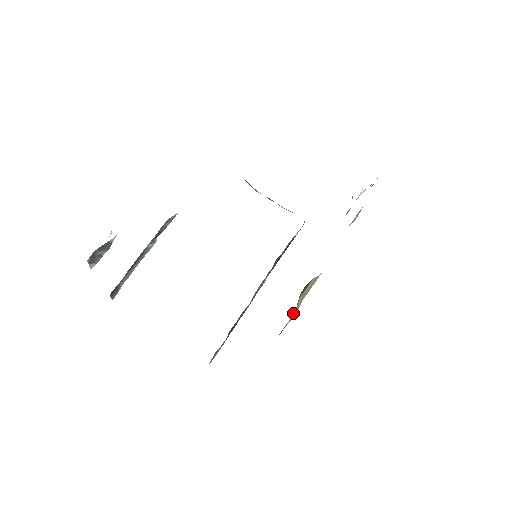
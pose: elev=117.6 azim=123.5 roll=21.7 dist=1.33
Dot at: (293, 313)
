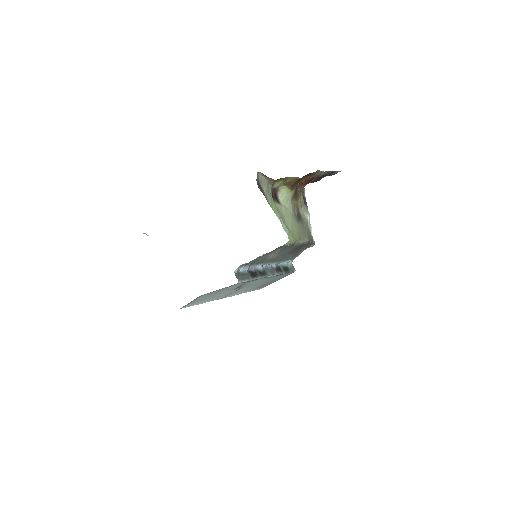
Dot at: (273, 204)
